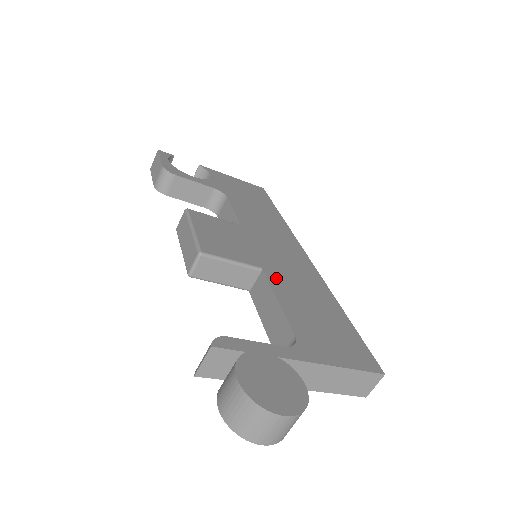
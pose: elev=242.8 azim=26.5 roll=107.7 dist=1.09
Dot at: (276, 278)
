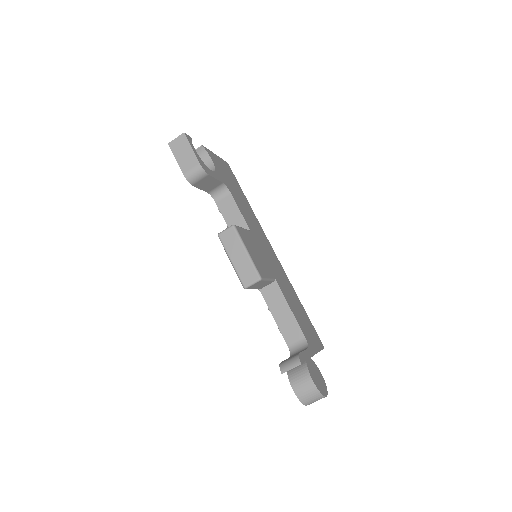
Dot at: (281, 286)
